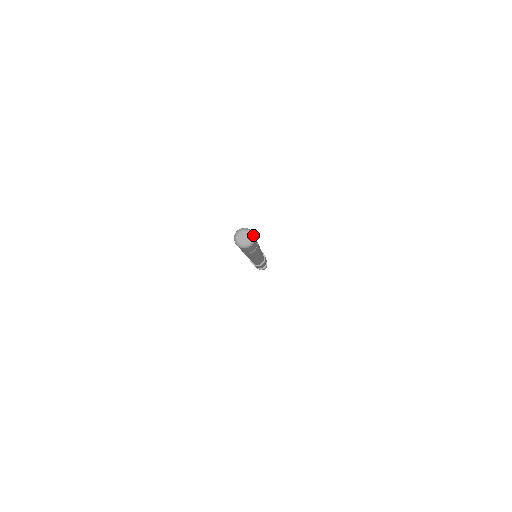
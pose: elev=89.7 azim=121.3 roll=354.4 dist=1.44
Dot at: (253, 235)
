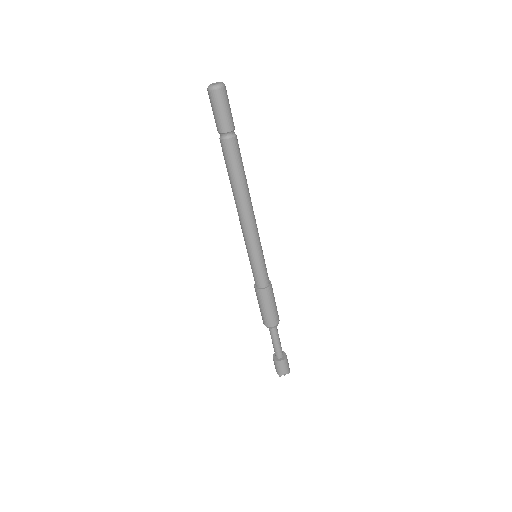
Dot at: (224, 84)
